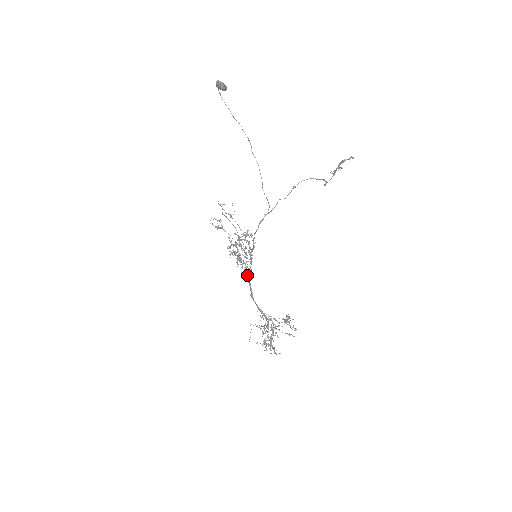
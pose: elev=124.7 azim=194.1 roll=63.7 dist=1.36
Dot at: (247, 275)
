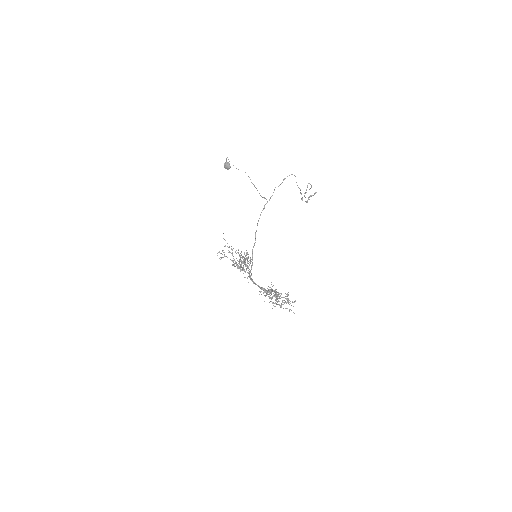
Dot at: (249, 275)
